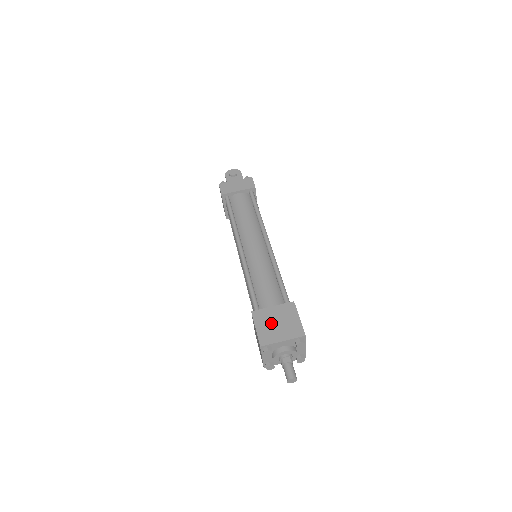
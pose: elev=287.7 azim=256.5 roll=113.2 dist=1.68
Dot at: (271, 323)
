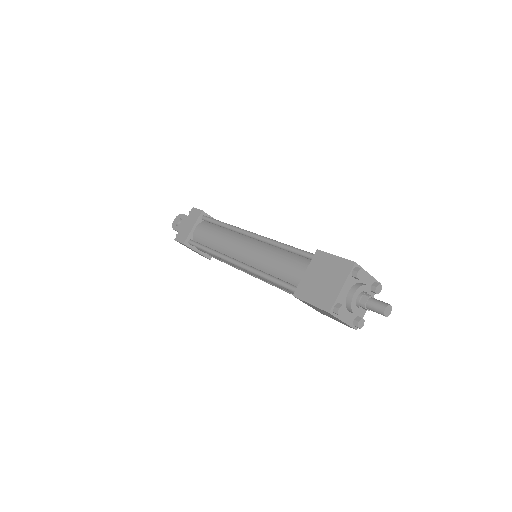
Dot at: (317, 286)
